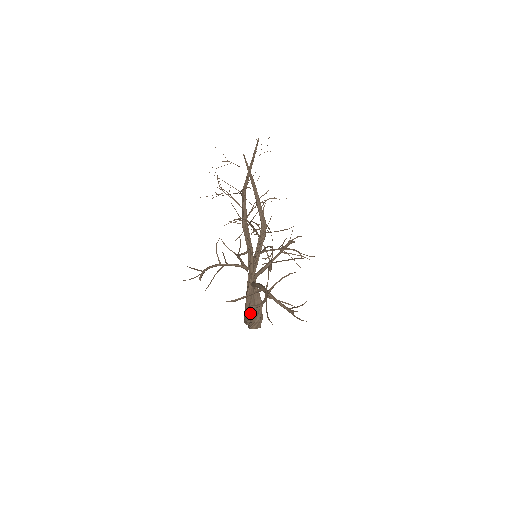
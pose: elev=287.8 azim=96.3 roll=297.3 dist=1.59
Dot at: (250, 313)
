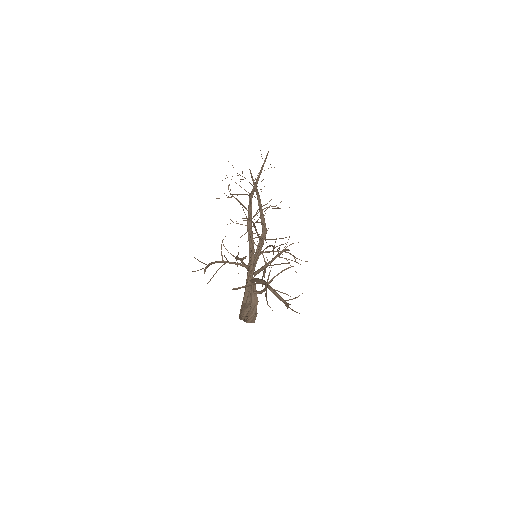
Dot at: (246, 308)
